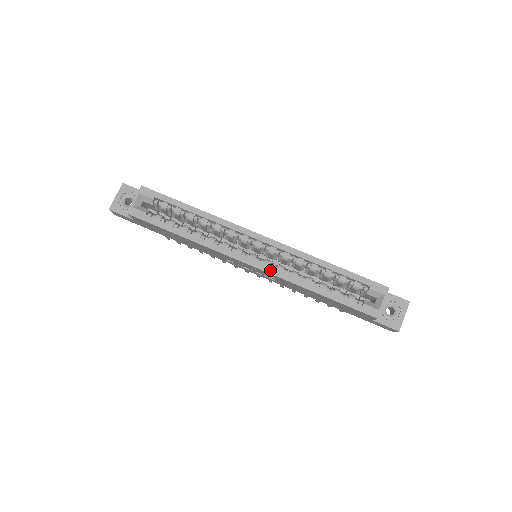
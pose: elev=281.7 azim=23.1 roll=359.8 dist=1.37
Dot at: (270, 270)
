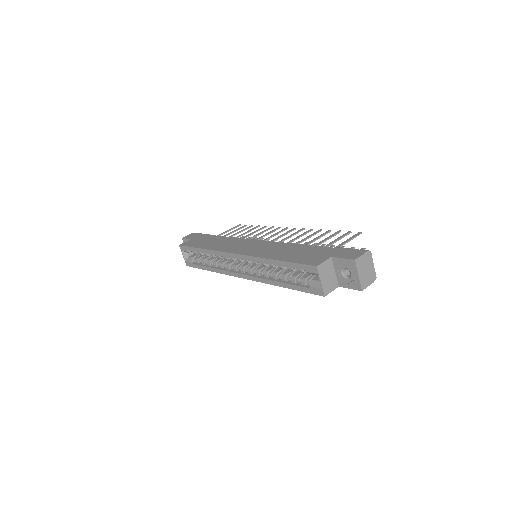
Dot at: (252, 278)
